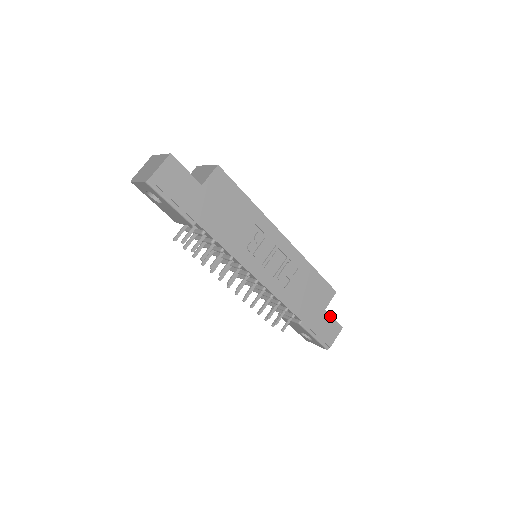
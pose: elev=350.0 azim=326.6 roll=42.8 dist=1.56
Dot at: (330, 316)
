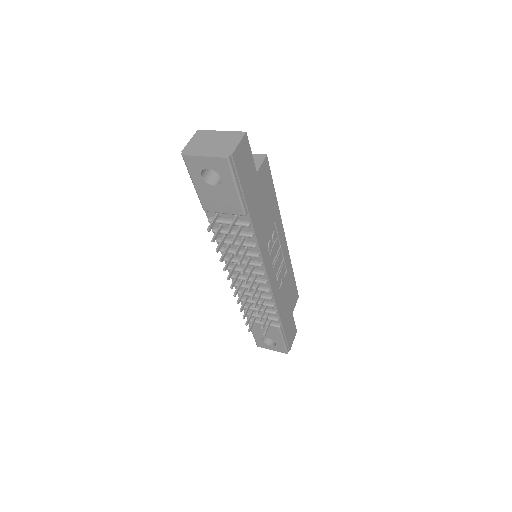
Dot at: (293, 320)
